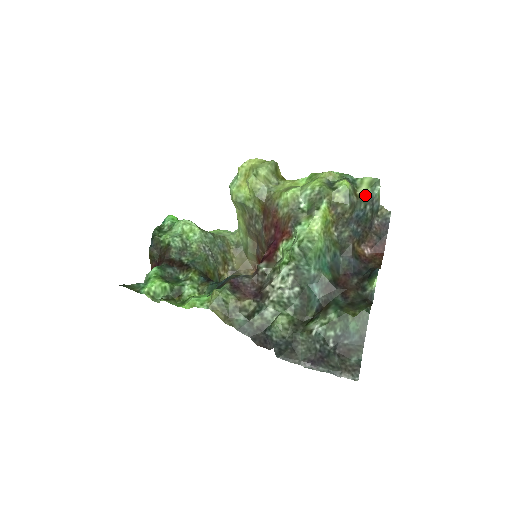
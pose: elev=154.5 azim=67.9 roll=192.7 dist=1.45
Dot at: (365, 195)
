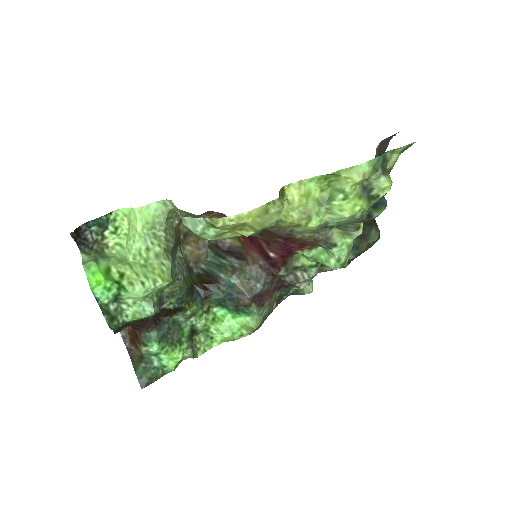
Dot at: occluded
